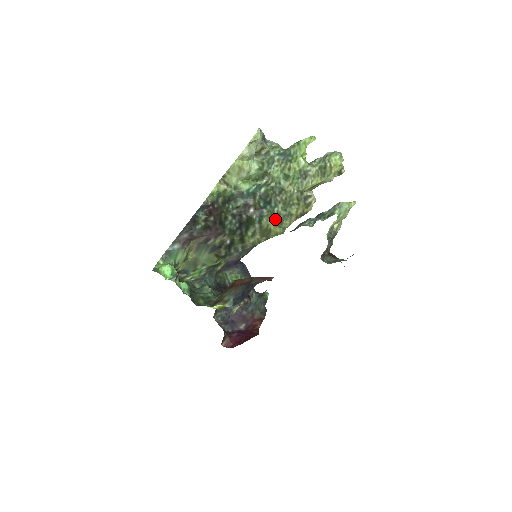
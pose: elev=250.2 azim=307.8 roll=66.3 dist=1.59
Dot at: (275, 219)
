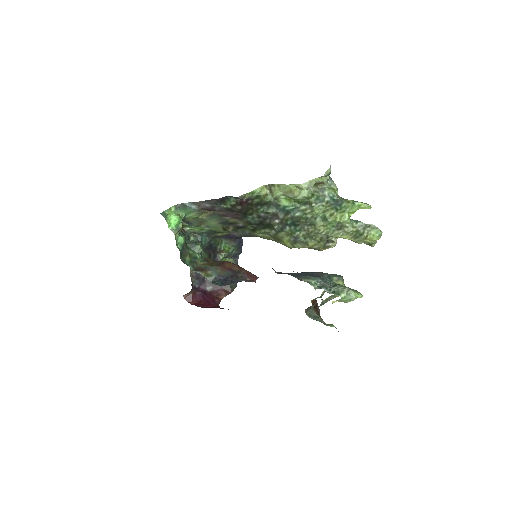
Dot at: (292, 237)
